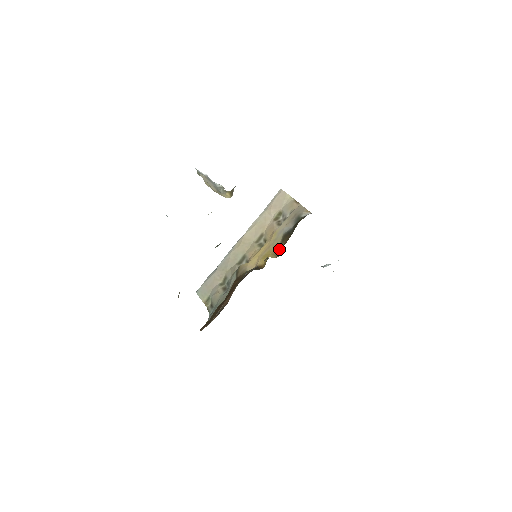
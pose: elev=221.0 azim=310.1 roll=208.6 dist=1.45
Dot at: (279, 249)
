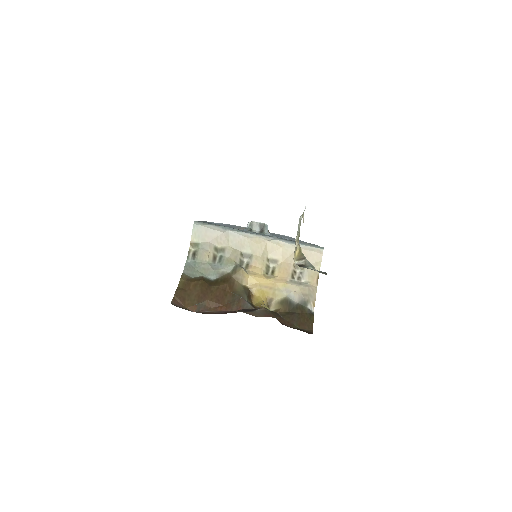
Dot at: (274, 303)
